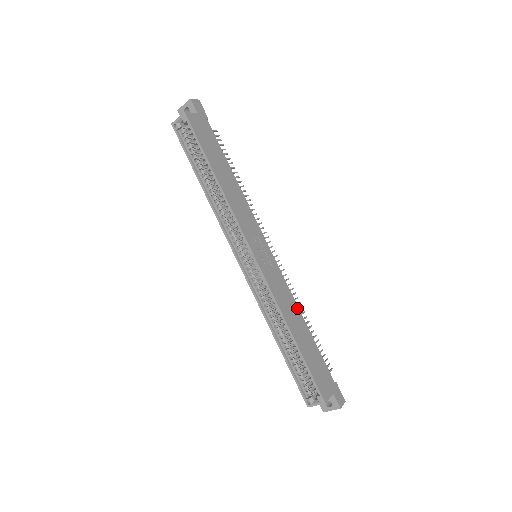
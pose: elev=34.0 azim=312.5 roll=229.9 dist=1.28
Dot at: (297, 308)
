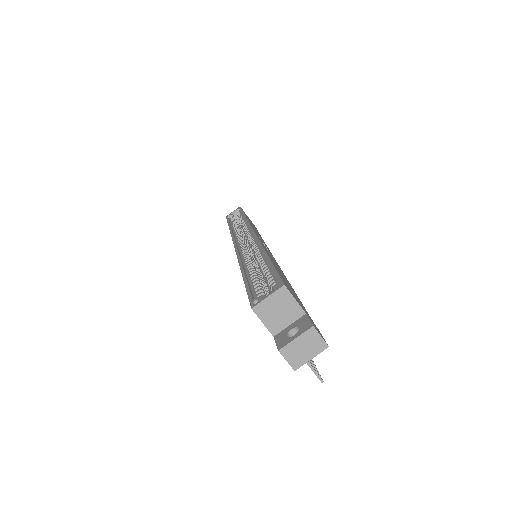
Dot at: occluded
